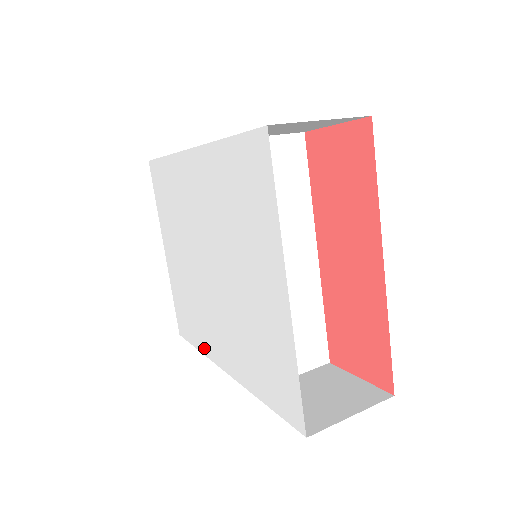
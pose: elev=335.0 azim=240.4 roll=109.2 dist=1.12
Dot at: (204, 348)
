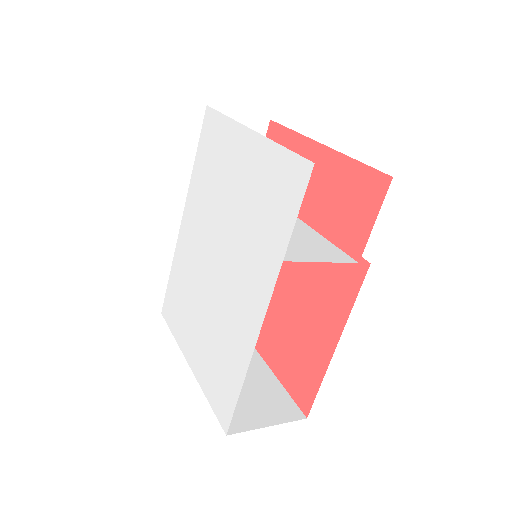
Dot at: (244, 359)
